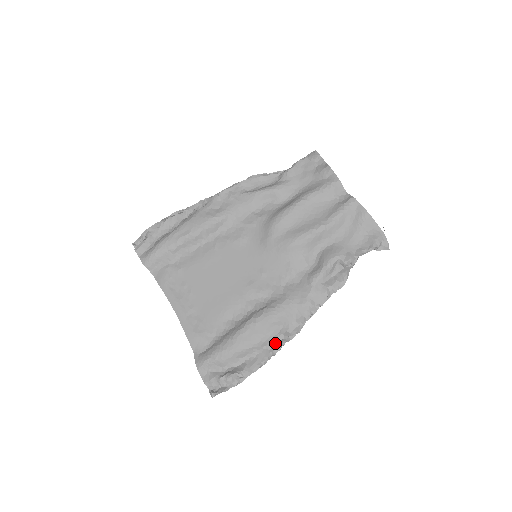
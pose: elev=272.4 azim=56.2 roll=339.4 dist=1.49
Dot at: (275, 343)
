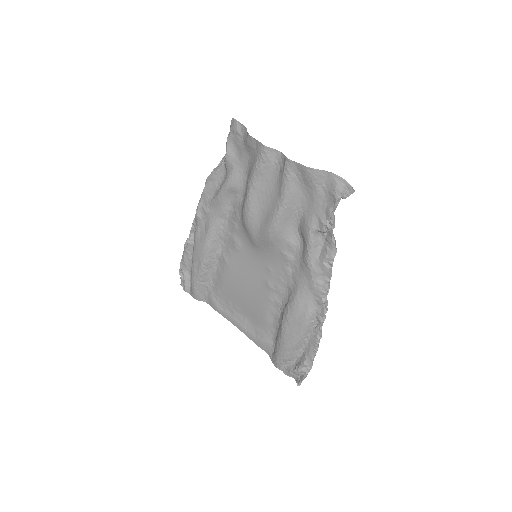
Dot at: (314, 329)
